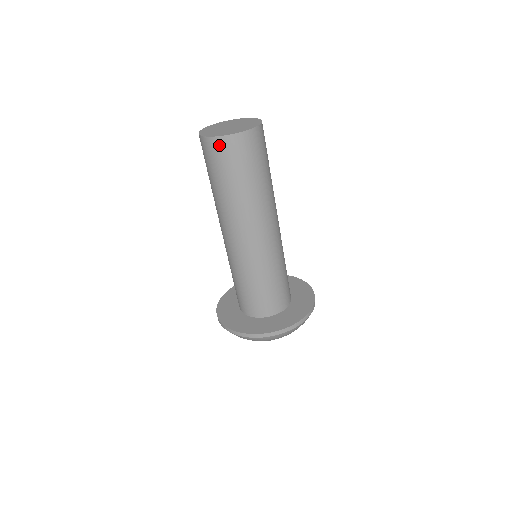
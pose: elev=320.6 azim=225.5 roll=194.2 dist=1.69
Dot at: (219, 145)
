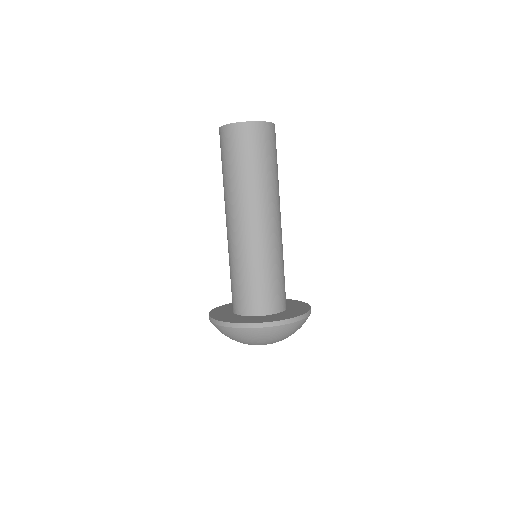
Dot at: (224, 133)
